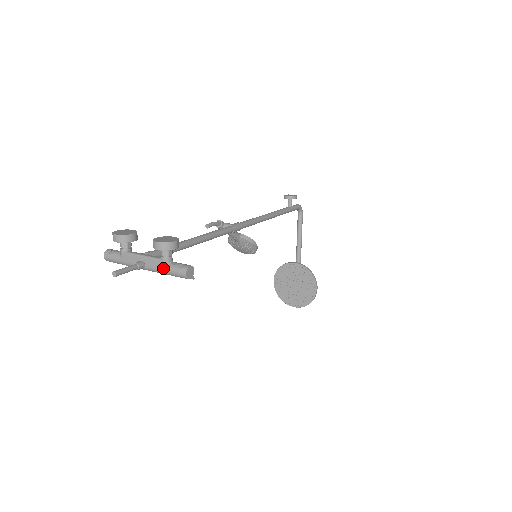
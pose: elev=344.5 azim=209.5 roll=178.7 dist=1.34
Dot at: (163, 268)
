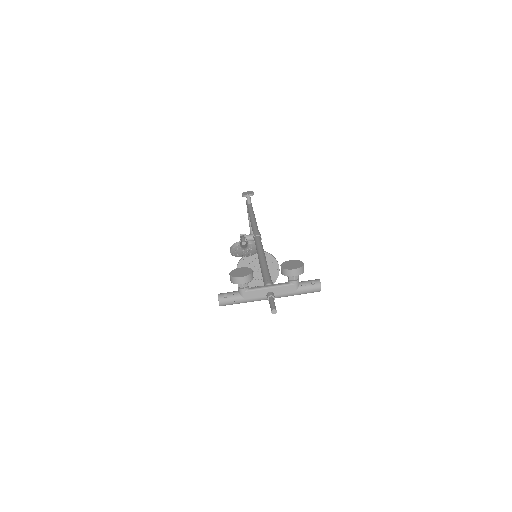
Dot at: (296, 290)
